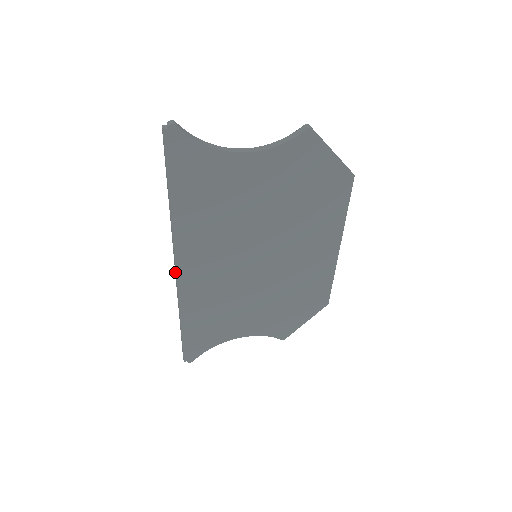
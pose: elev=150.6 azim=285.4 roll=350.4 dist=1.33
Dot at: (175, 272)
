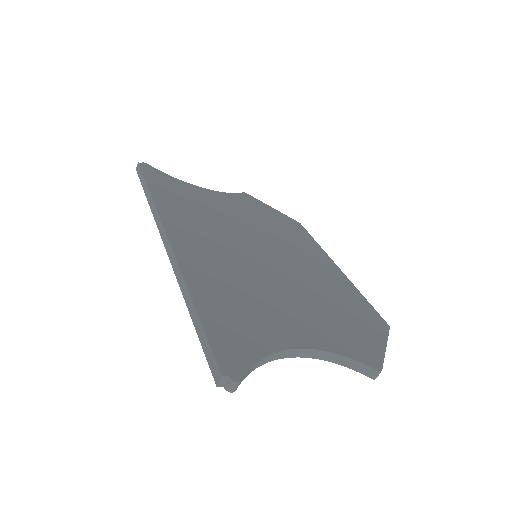
Dot at: (166, 244)
